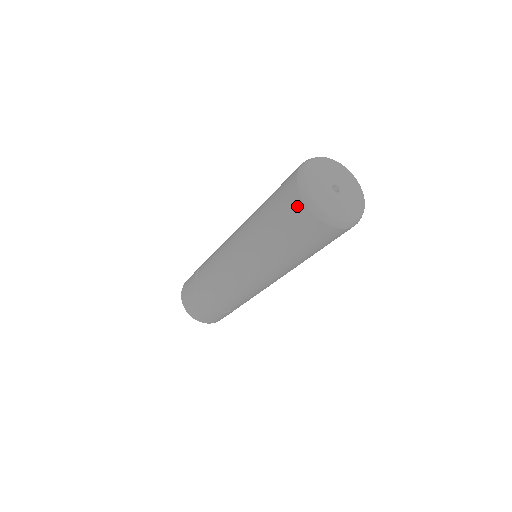
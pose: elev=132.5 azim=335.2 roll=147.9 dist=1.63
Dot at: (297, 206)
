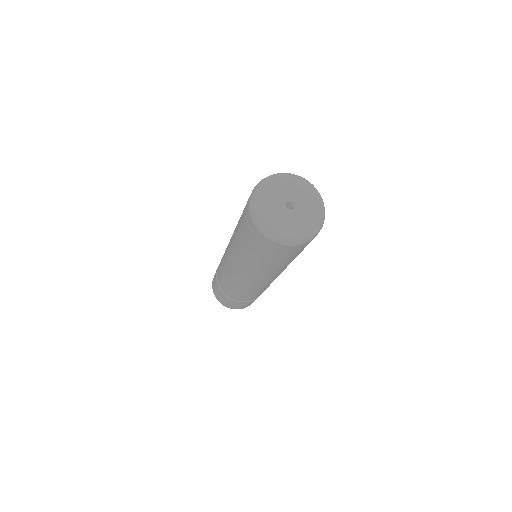
Dot at: (259, 238)
